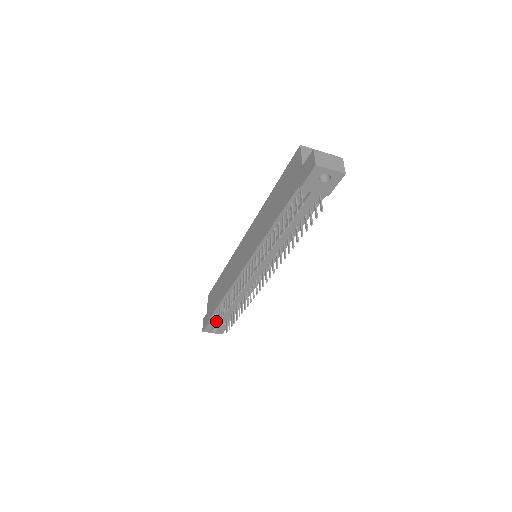
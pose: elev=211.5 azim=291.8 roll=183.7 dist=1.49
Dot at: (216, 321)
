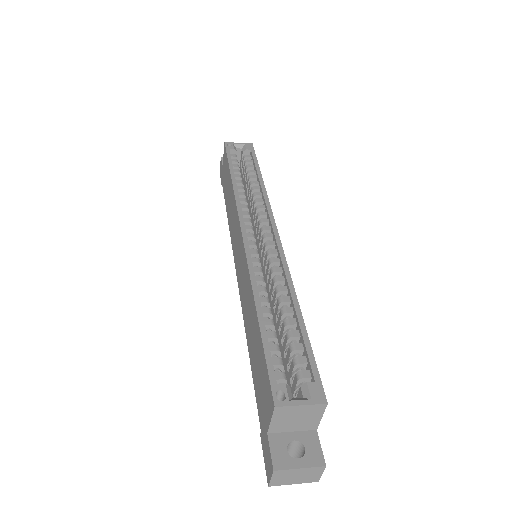
Dot at: occluded
